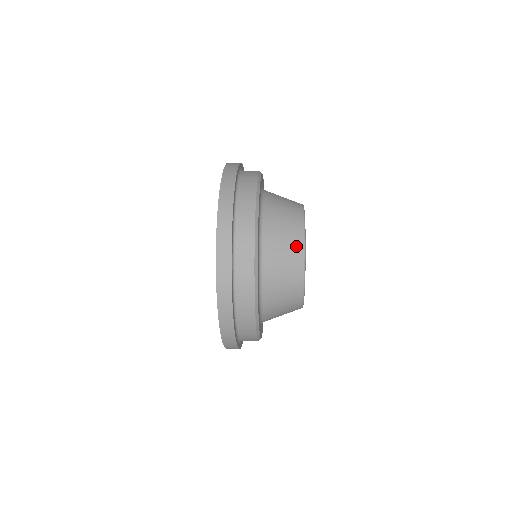
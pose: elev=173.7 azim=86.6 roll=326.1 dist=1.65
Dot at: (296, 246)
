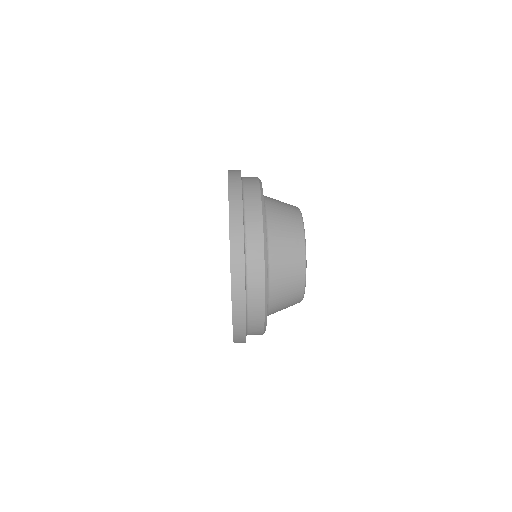
Dot at: (297, 233)
